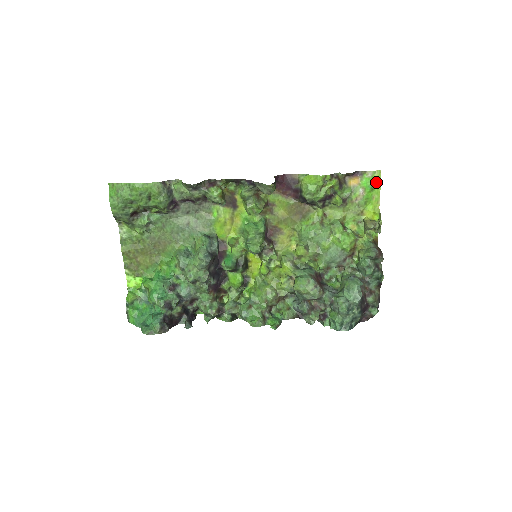
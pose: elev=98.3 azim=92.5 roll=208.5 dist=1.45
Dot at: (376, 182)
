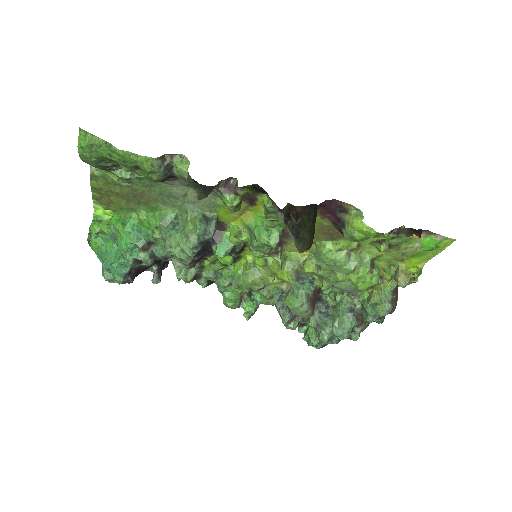
Dot at: (441, 246)
